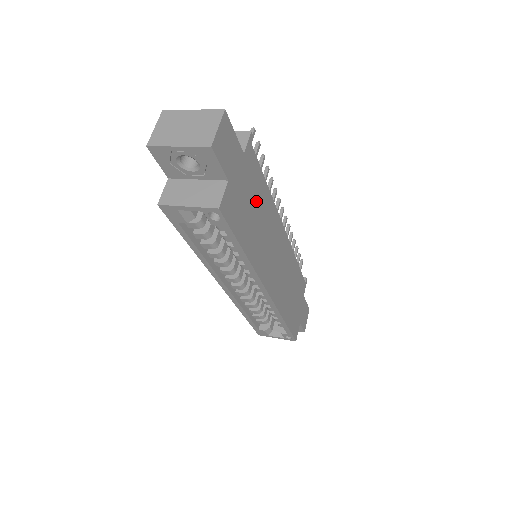
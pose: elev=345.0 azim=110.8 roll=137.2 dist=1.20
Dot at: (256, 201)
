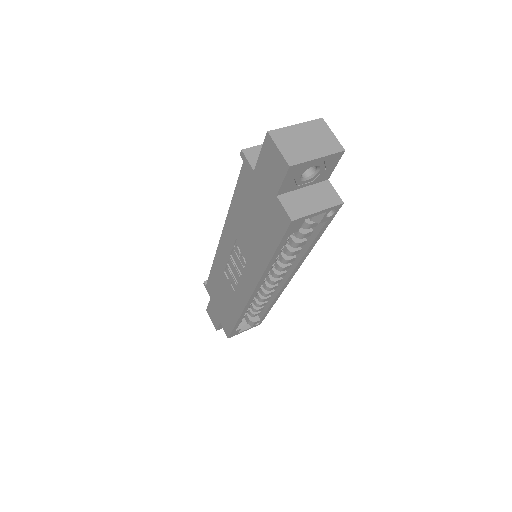
Dot at: occluded
